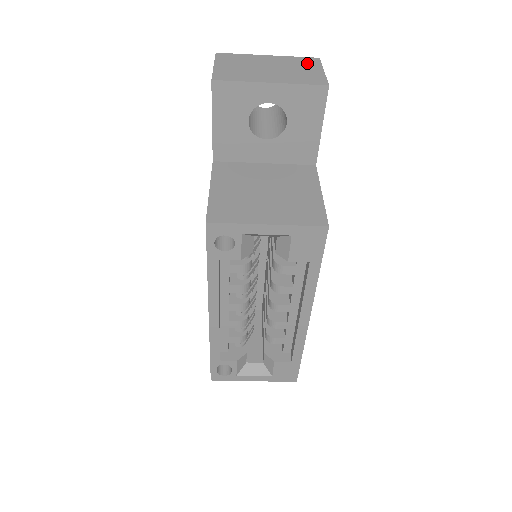
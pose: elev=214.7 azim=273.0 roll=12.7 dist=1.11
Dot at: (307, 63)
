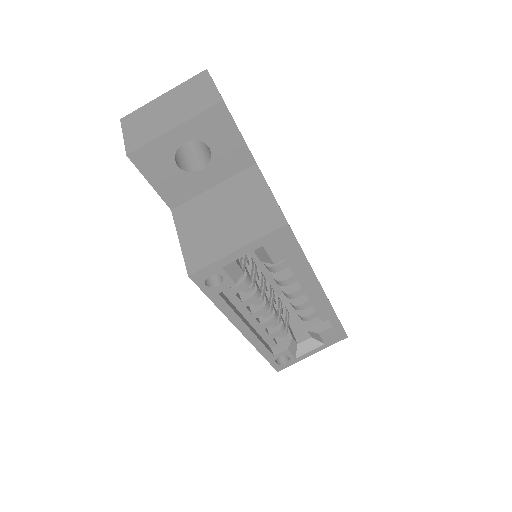
Dot at: (198, 83)
